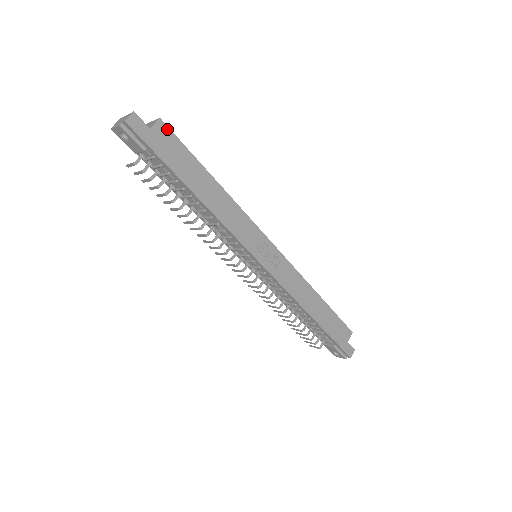
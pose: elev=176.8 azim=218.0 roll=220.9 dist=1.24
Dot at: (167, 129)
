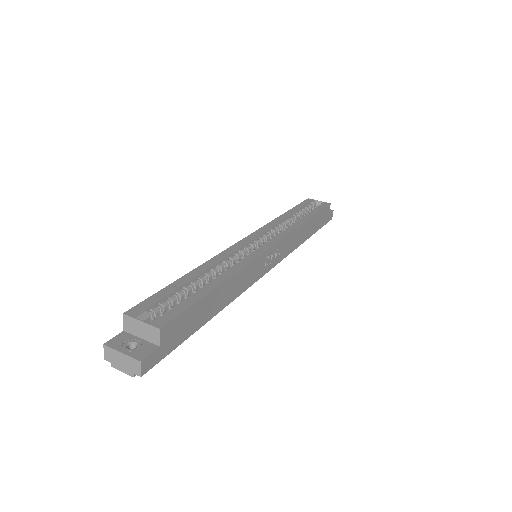
Dot at: (170, 324)
